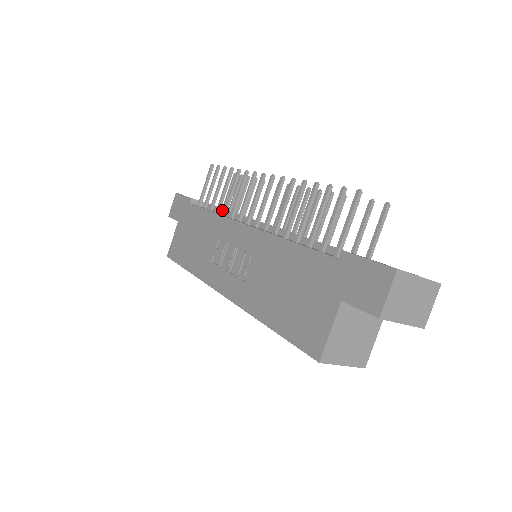
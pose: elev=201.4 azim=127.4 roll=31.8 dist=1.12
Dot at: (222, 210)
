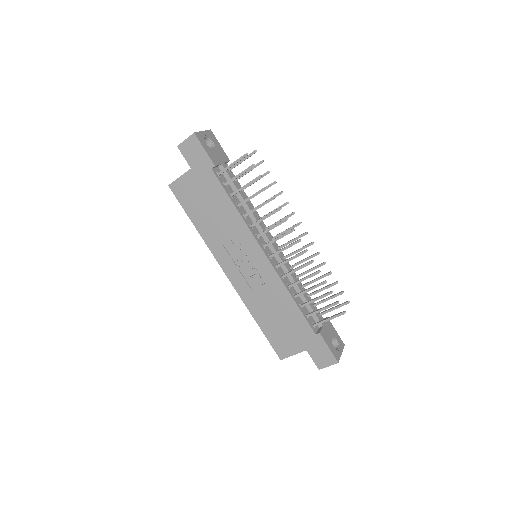
Dot at: (239, 194)
